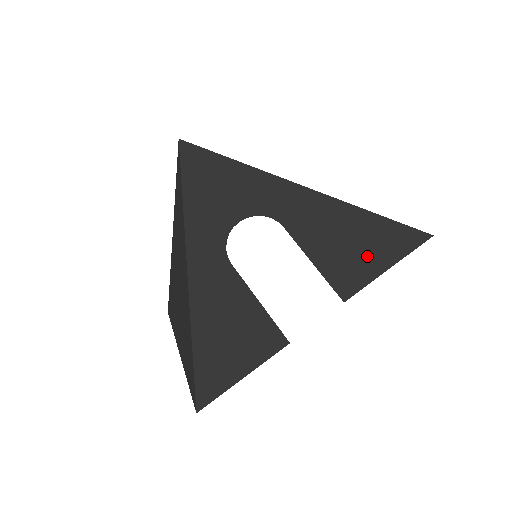
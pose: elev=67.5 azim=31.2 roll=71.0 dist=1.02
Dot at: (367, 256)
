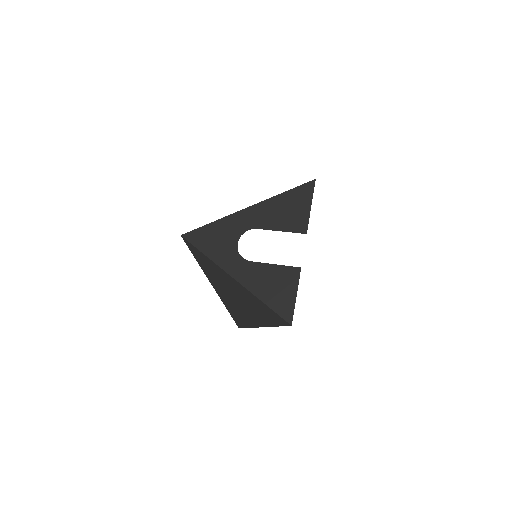
Dot at: (299, 209)
